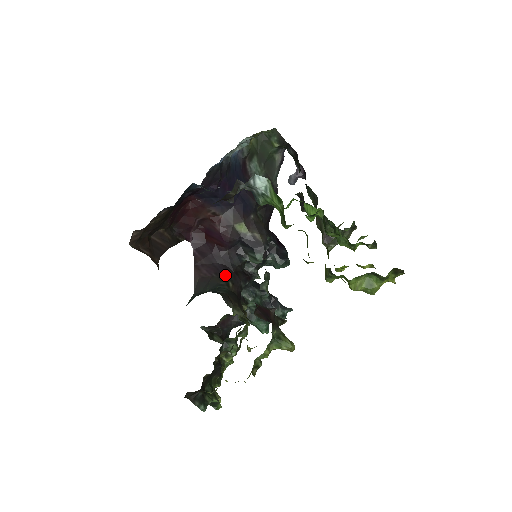
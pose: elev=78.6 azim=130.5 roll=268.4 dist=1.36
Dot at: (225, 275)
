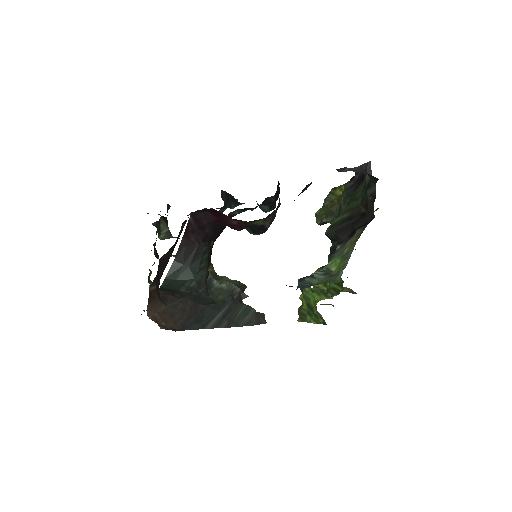
Dot at: (211, 238)
